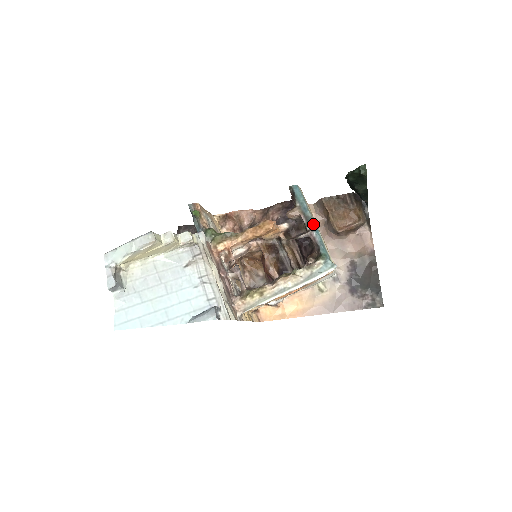
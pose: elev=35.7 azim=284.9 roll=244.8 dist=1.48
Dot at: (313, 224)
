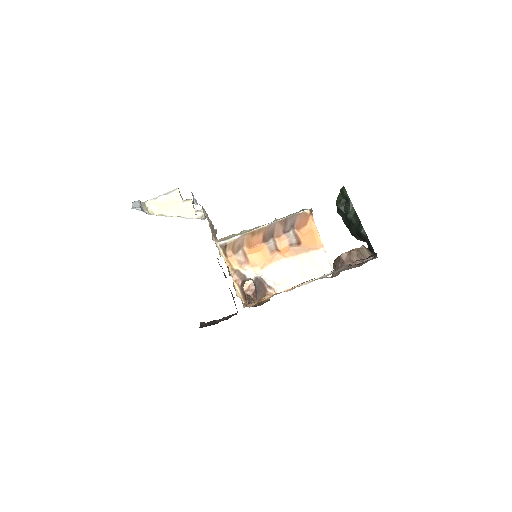
Dot at: occluded
